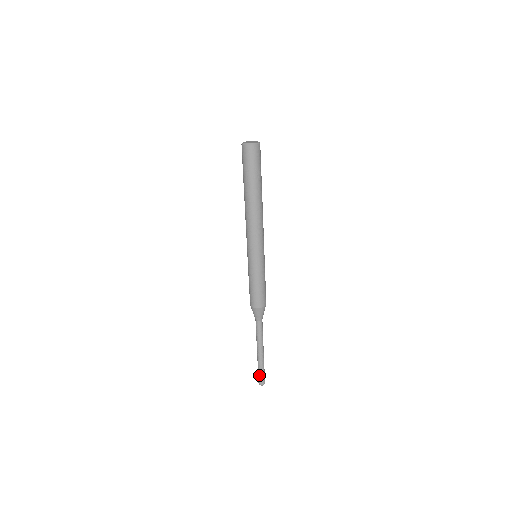
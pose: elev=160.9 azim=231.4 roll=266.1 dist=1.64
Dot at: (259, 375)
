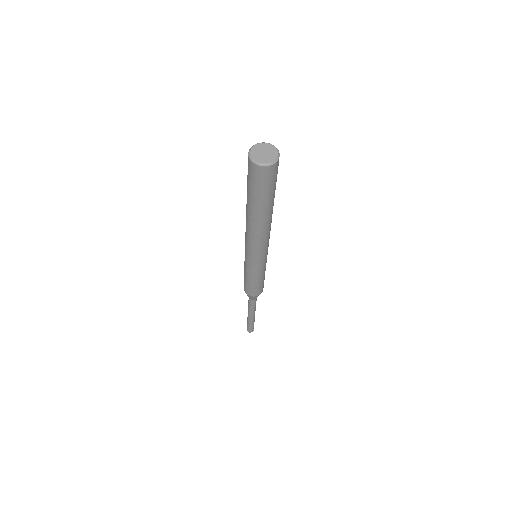
Dot at: (249, 328)
